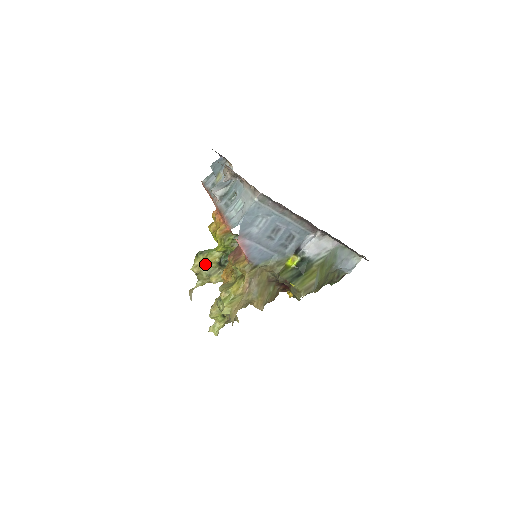
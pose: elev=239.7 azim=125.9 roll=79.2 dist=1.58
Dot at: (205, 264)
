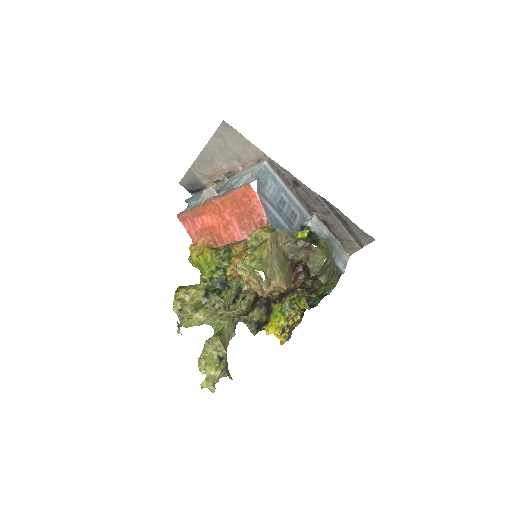
Dot at: (189, 296)
